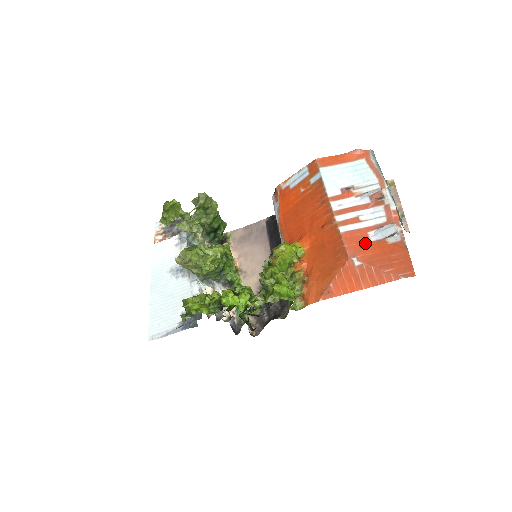
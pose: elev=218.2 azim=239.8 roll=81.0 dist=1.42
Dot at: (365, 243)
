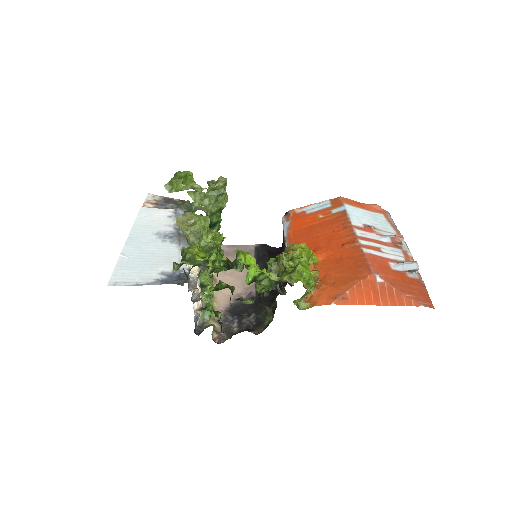
Dot at: (387, 268)
